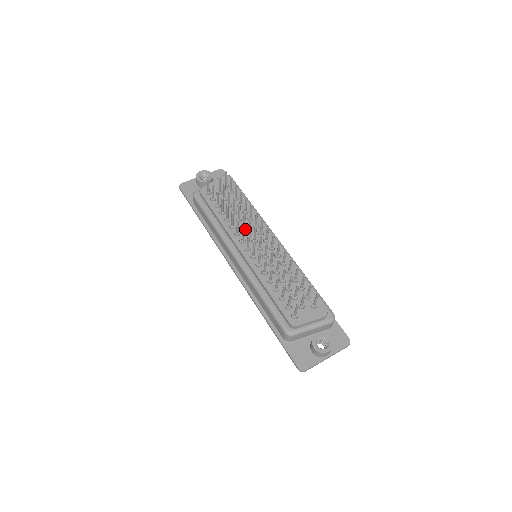
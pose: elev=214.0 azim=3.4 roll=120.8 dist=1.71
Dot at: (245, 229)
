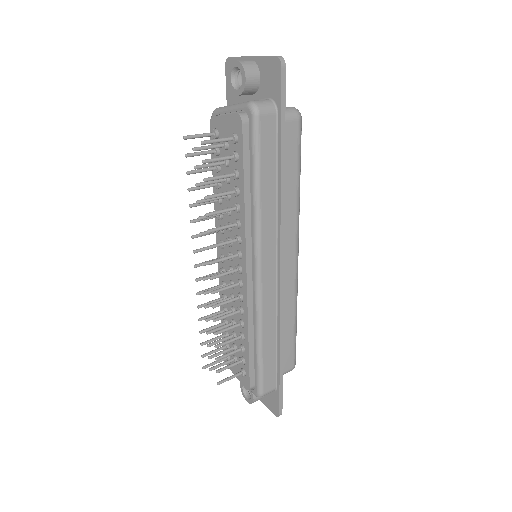
Dot at: (229, 232)
